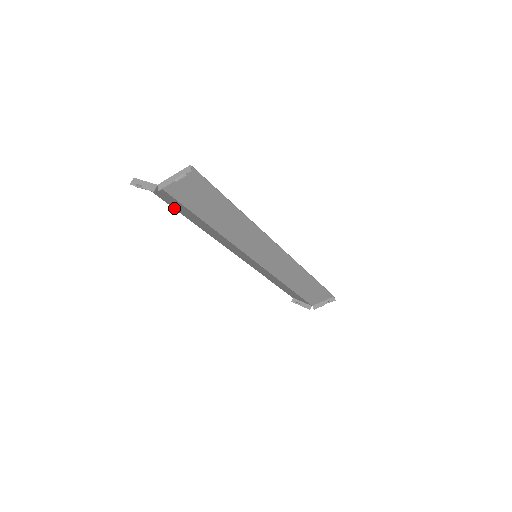
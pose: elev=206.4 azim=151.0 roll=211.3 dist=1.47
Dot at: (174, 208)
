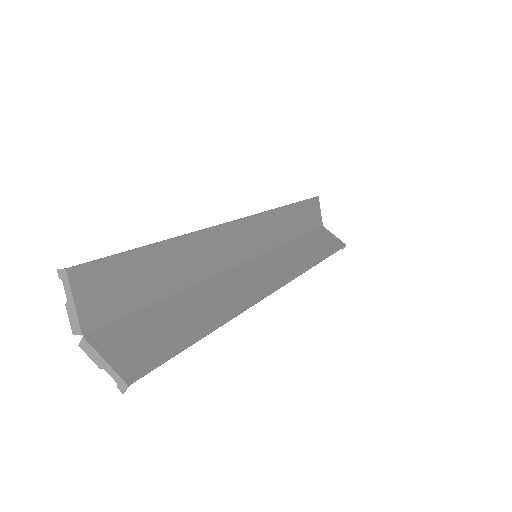
Dot at: (146, 248)
